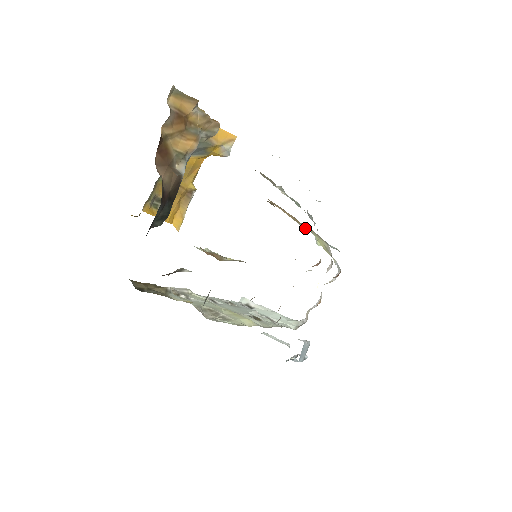
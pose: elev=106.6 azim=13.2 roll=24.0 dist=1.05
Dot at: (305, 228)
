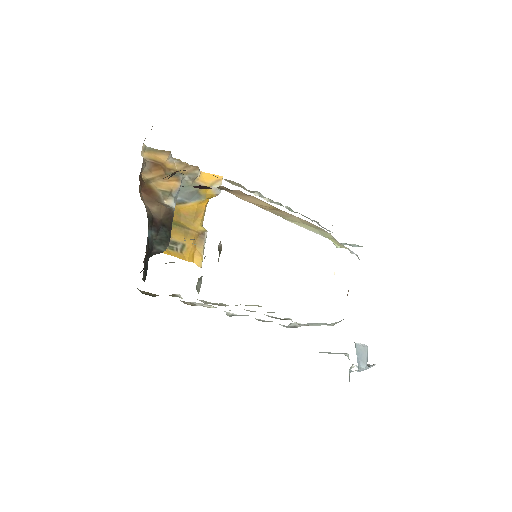
Dot at: (306, 228)
